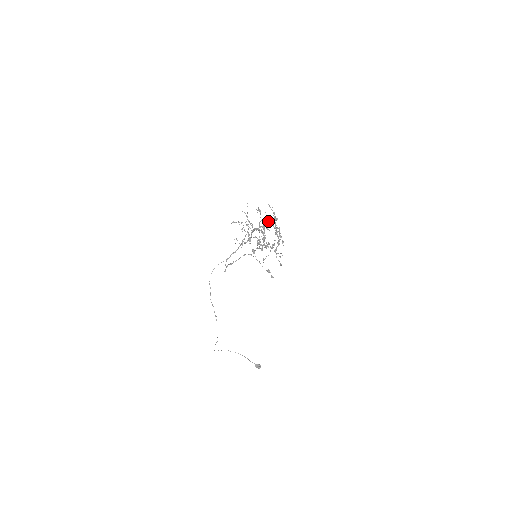
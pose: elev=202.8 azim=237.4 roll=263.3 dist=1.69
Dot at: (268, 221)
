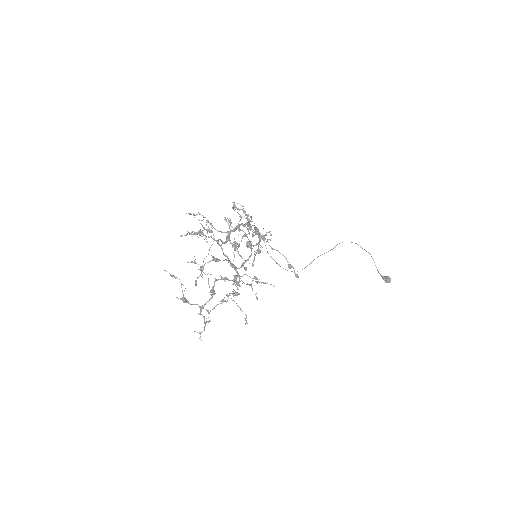
Dot at: occluded
